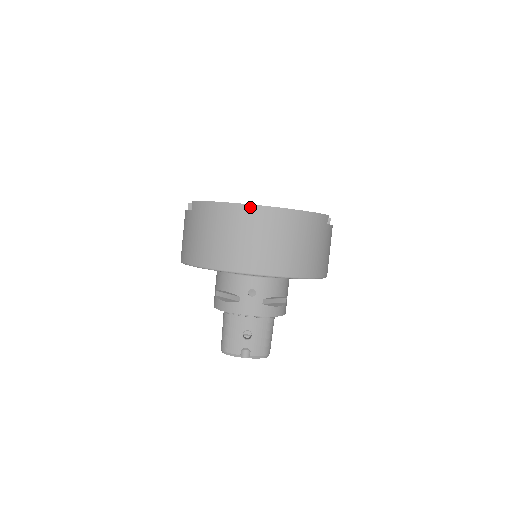
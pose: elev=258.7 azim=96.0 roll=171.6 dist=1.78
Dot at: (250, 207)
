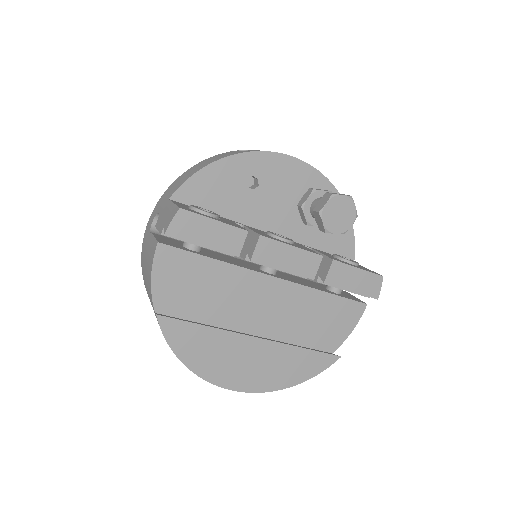
Dot at: (222, 386)
